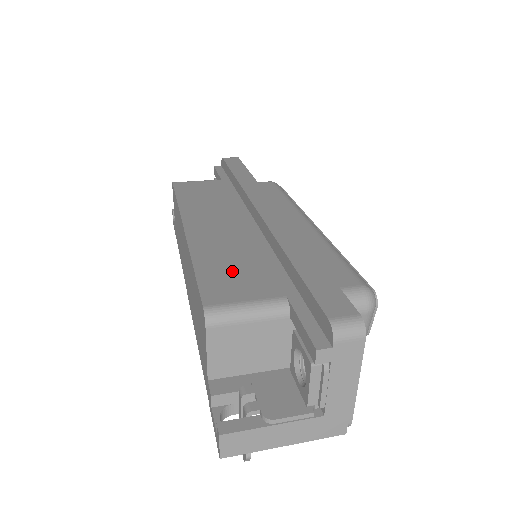
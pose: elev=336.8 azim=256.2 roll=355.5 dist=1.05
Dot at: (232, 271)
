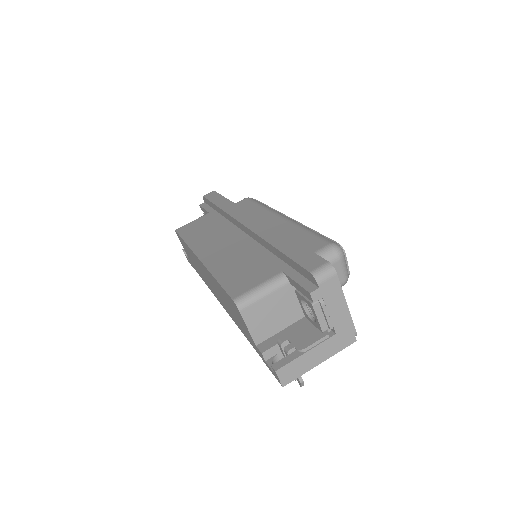
Dot at: (242, 271)
